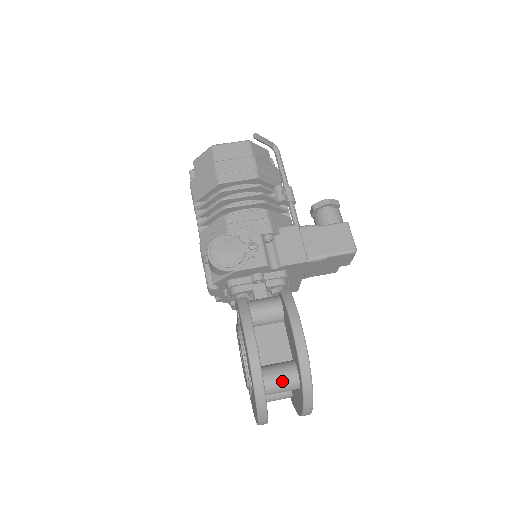
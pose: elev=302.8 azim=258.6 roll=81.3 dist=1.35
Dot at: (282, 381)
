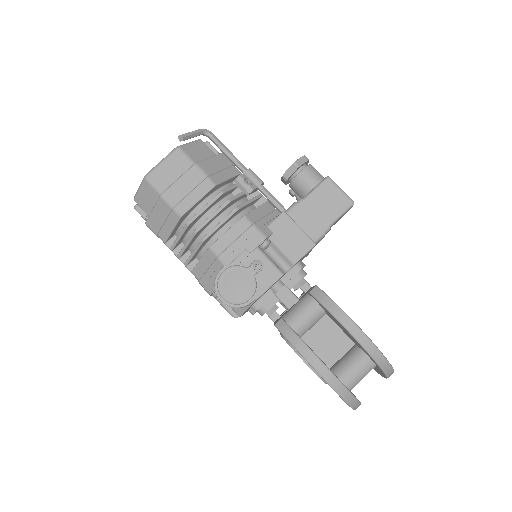
Dot at: (360, 373)
